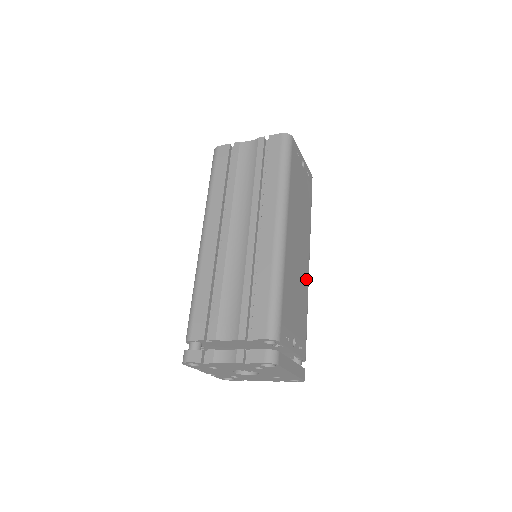
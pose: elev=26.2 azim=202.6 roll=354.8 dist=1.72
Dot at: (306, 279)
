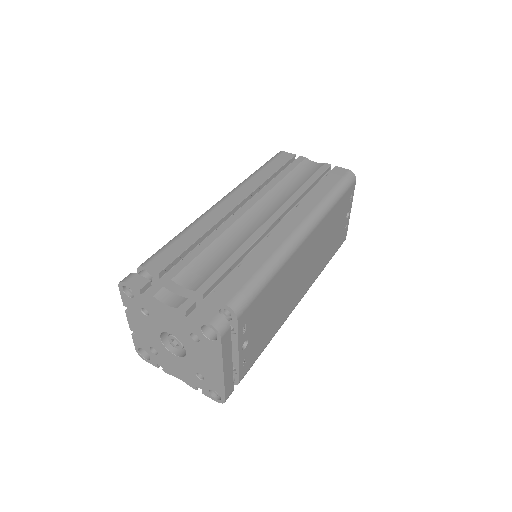
Dot at: (289, 309)
